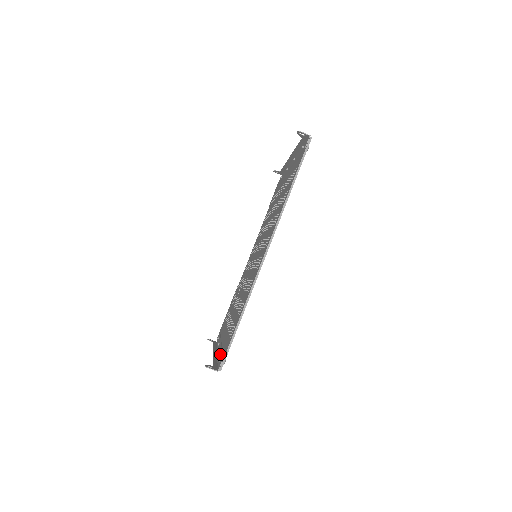
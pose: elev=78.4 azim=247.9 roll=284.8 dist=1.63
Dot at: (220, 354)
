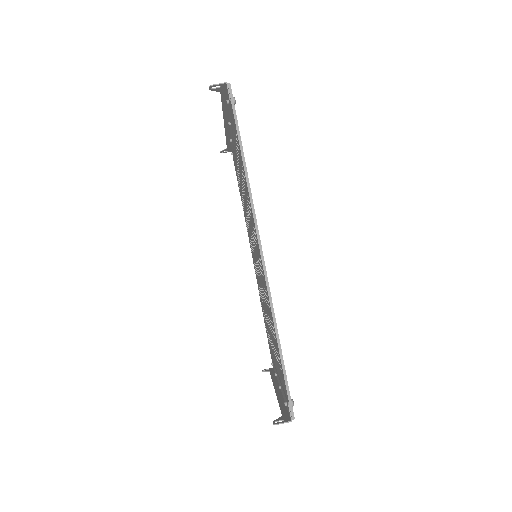
Dot at: (283, 393)
